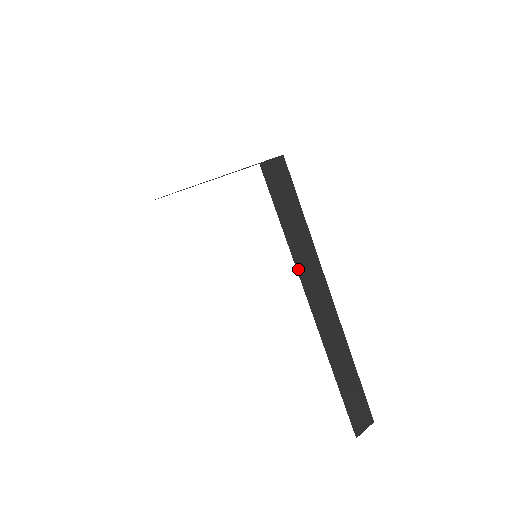
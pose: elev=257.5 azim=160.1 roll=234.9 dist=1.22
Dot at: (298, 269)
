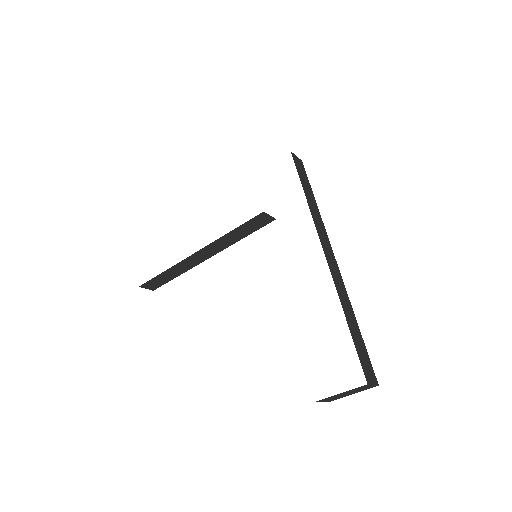
Dot at: (314, 220)
